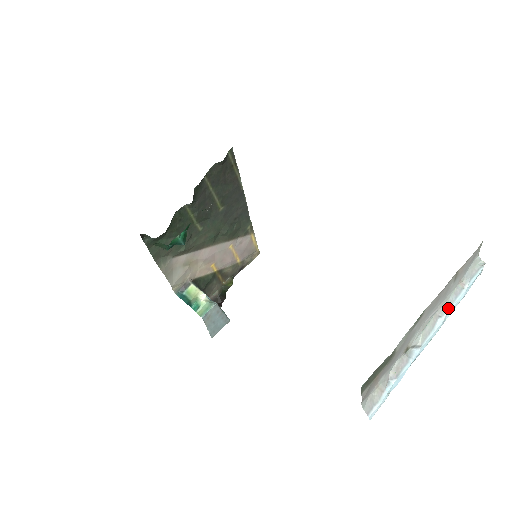
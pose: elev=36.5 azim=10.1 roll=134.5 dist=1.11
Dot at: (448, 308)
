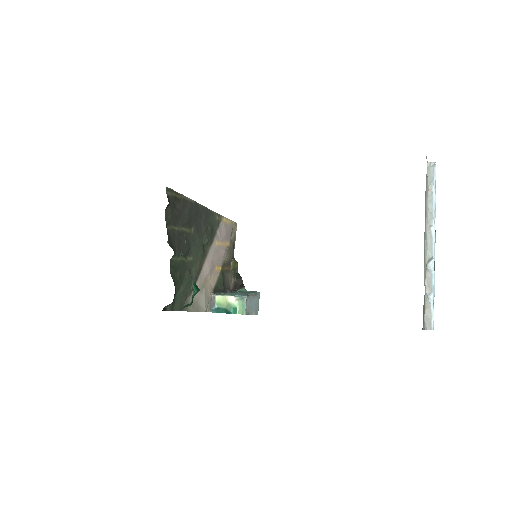
Dot at: (432, 216)
